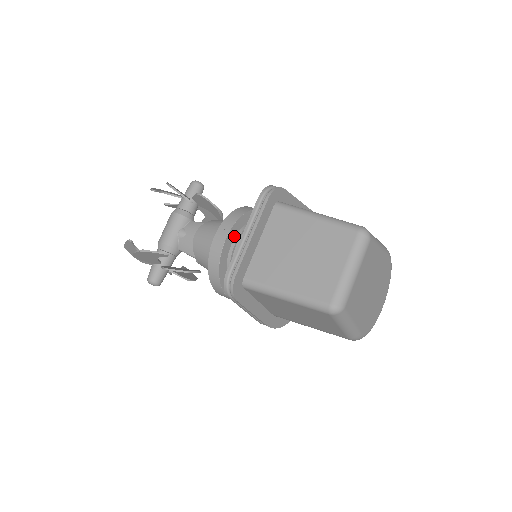
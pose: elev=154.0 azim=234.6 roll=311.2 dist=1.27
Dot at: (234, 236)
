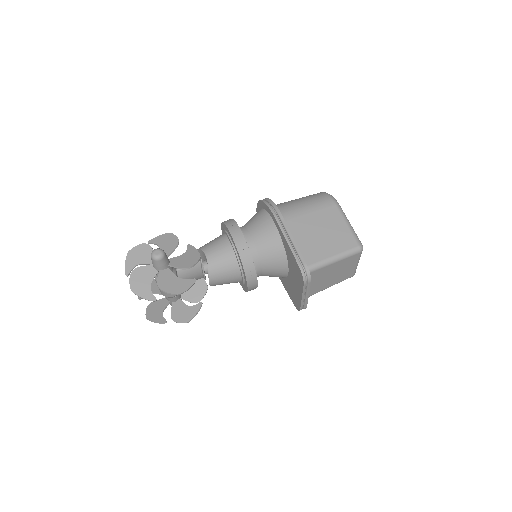
Dot at: occluded
